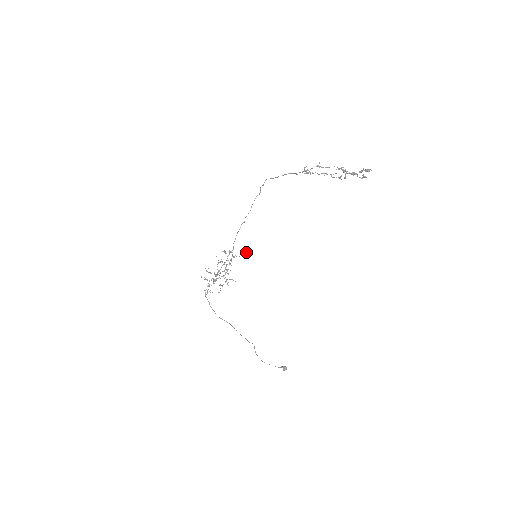
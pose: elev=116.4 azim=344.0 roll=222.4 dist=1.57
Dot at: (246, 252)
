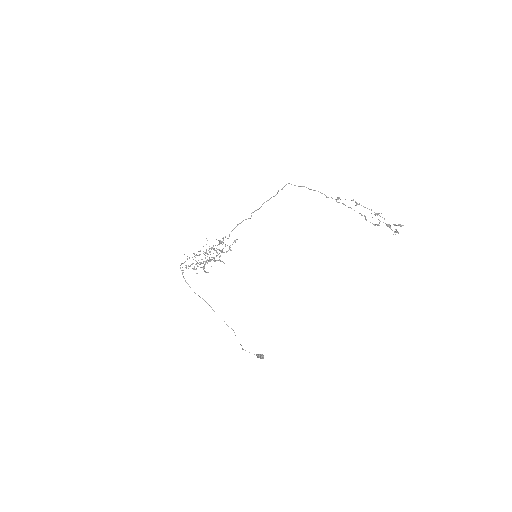
Dot at: occluded
